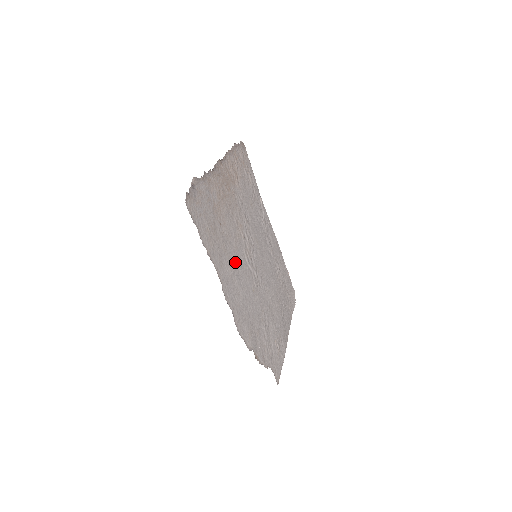
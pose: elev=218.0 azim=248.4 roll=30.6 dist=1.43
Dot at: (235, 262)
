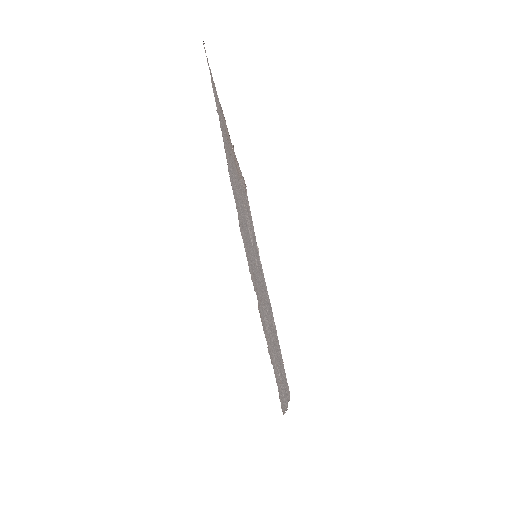
Dot at: (239, 198)
